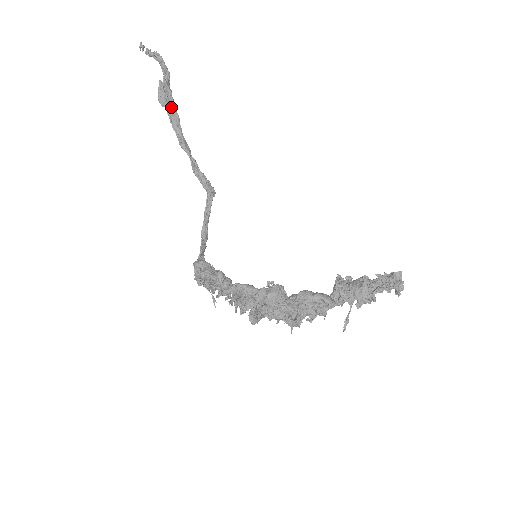
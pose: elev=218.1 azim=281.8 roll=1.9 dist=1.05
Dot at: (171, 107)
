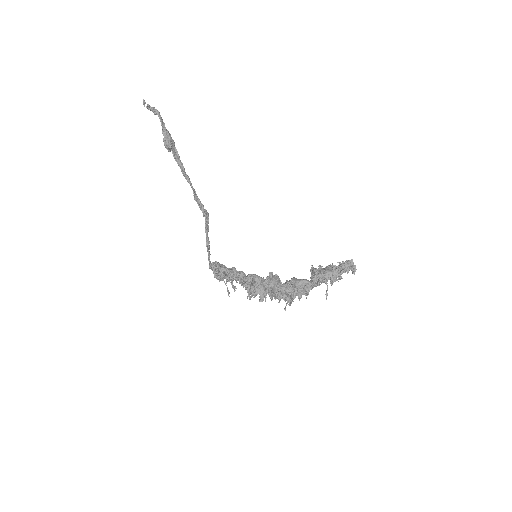
Dot at: (174, 149)
